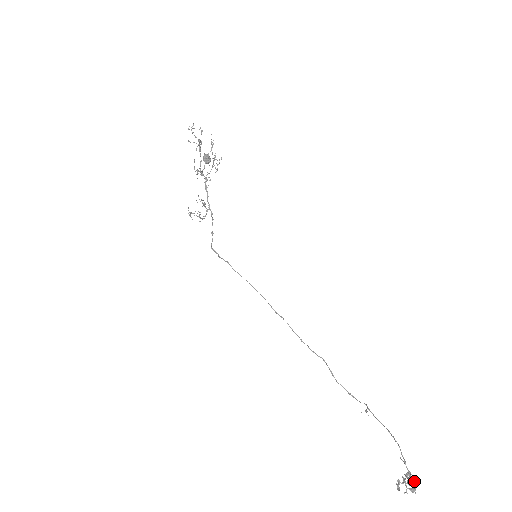
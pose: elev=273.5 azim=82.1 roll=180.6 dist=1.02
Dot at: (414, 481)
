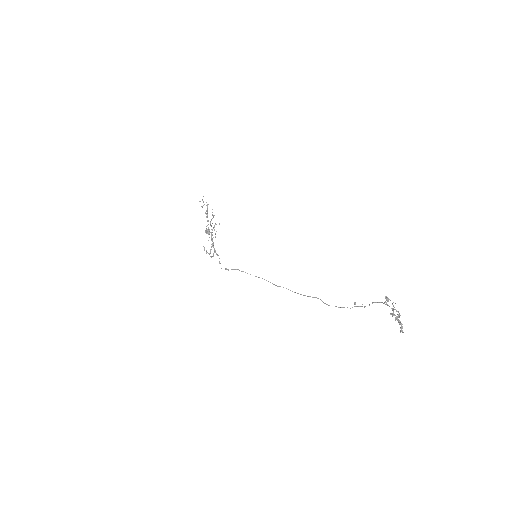
Dot at: occluded
